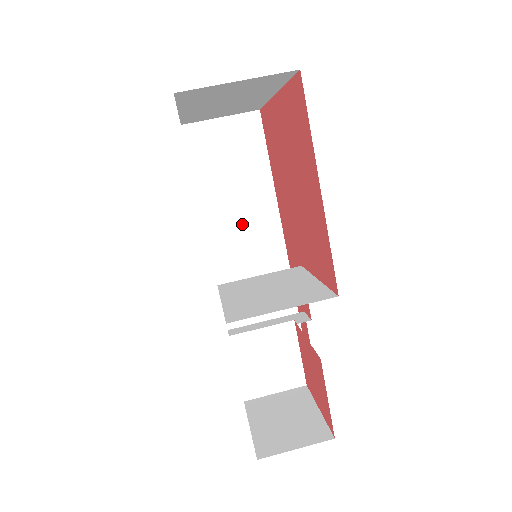
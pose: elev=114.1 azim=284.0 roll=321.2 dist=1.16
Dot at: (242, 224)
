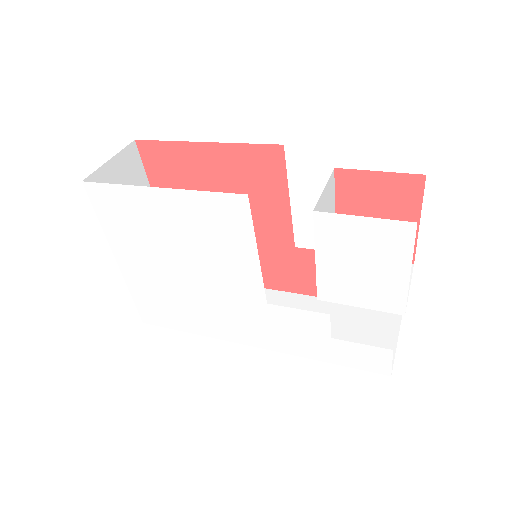
Dot at: occluded
